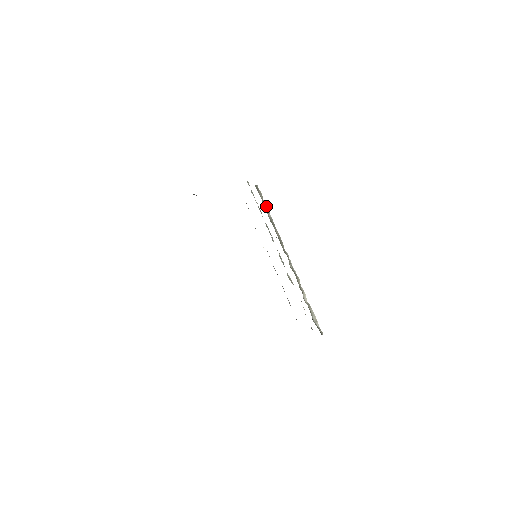
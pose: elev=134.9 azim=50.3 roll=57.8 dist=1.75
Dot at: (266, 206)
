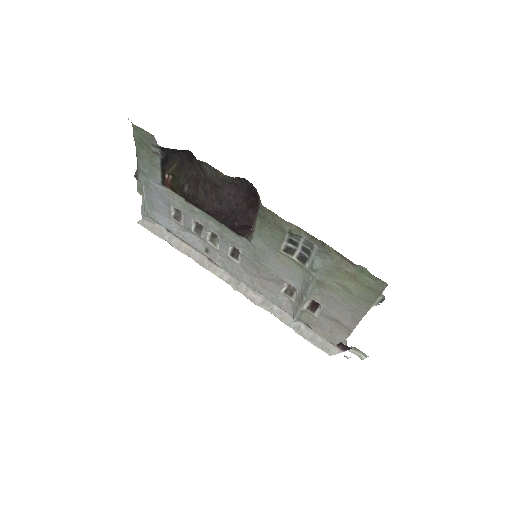
Dot at: occluded
